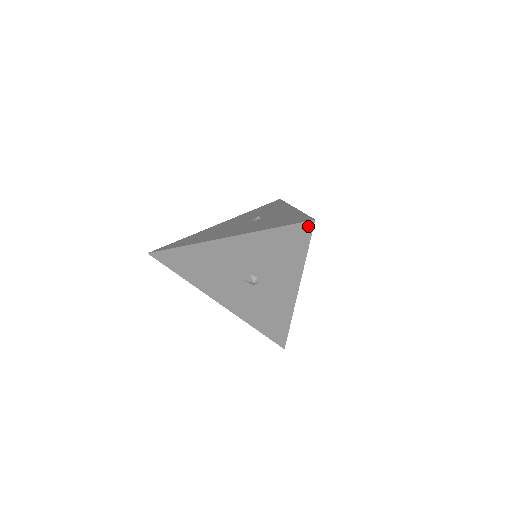
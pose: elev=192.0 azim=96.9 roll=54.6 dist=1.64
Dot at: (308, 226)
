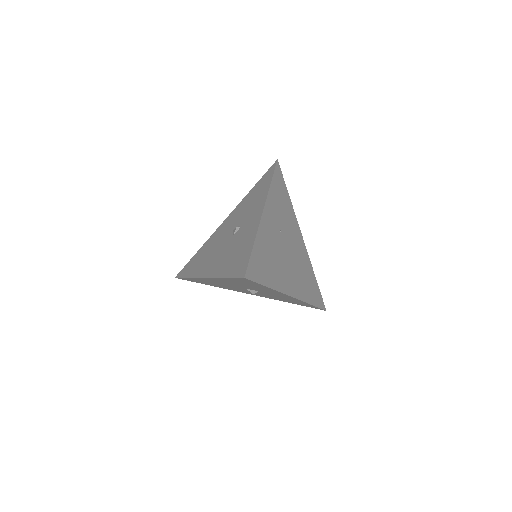
Dot at: (245, 279)
